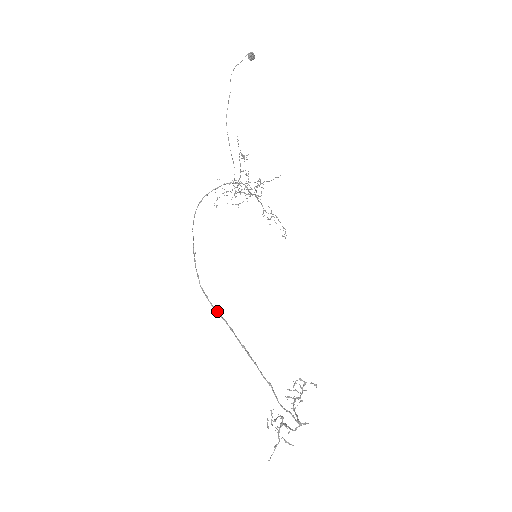
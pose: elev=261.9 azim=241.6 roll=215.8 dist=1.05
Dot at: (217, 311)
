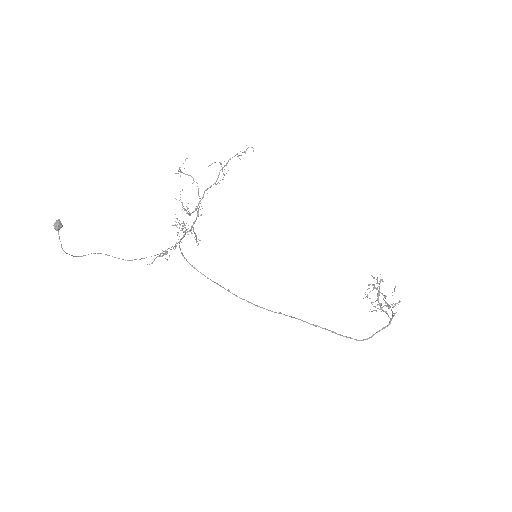
Dot at: occluded
